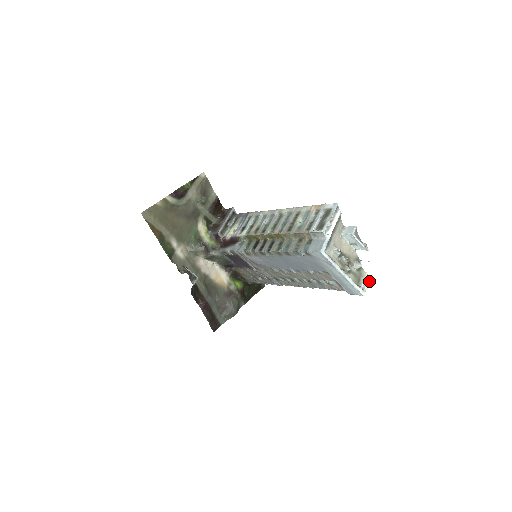
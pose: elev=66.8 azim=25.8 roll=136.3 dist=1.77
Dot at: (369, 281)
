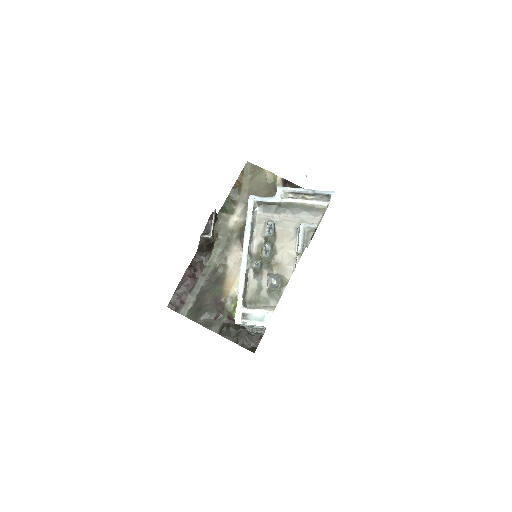
Dot at: (264, 324)
